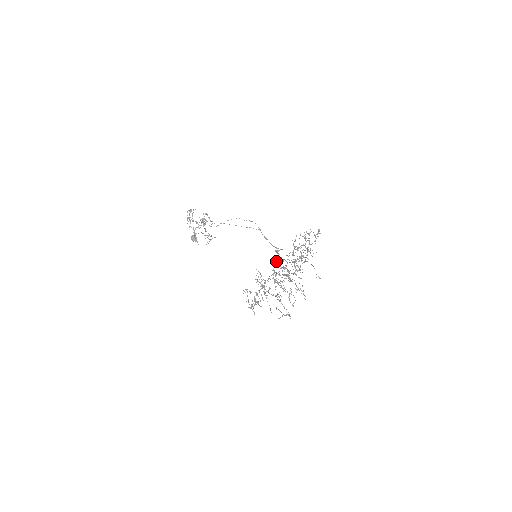
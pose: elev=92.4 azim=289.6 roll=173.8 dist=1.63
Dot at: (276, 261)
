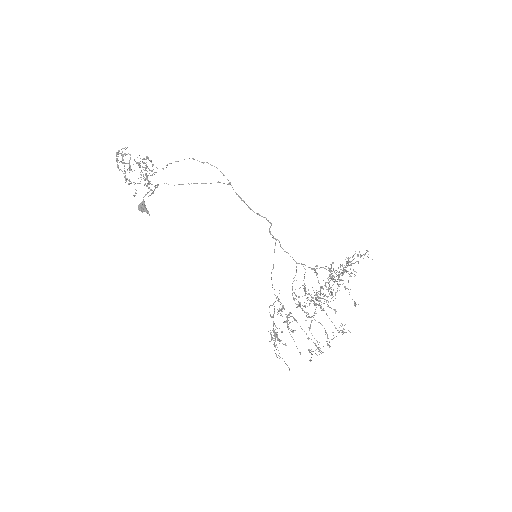
Dot at: occluded
